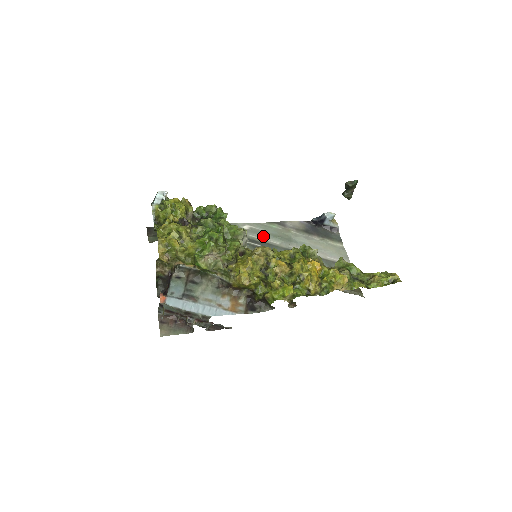
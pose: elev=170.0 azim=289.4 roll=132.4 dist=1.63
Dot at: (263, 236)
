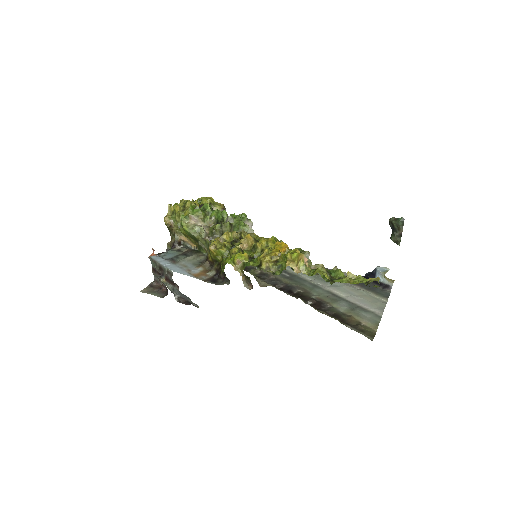
Dot at: occluded
